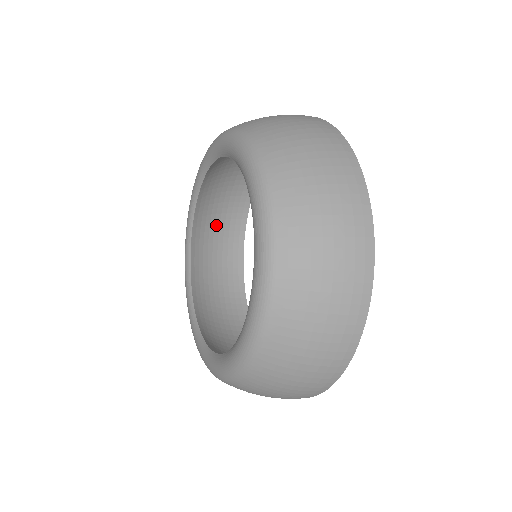
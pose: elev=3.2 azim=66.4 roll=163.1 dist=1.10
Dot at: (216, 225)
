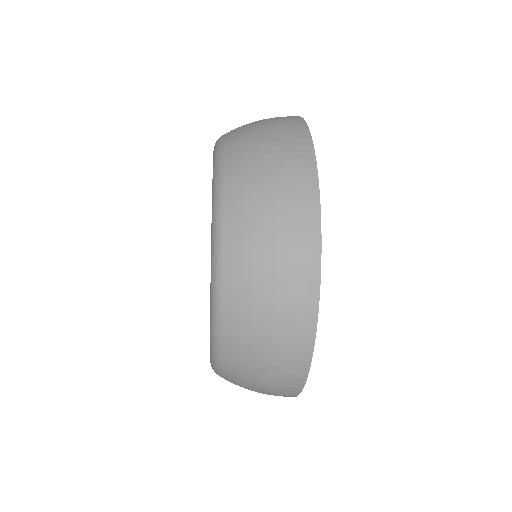
Dot at: occluded
